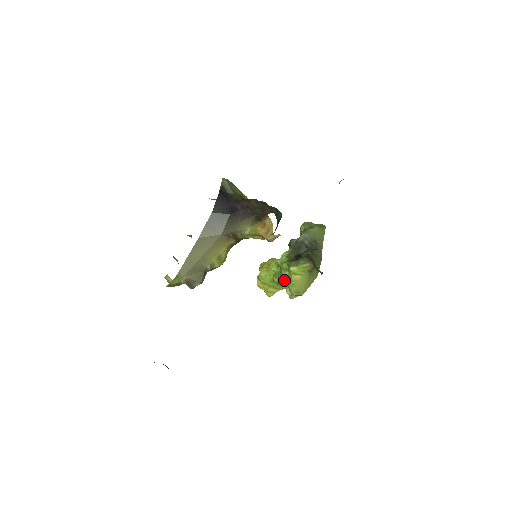
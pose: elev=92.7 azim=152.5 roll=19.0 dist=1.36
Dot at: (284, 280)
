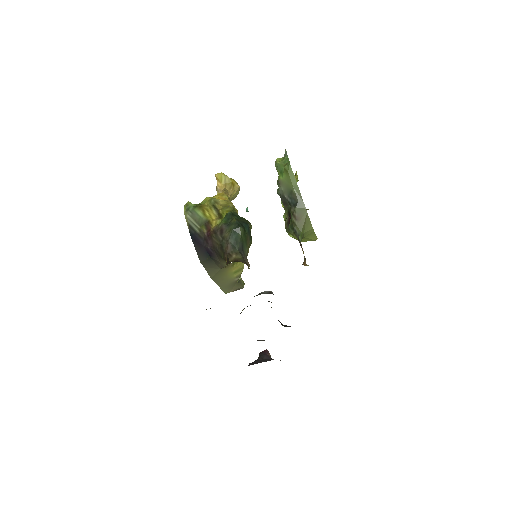
Dot at: occluded
